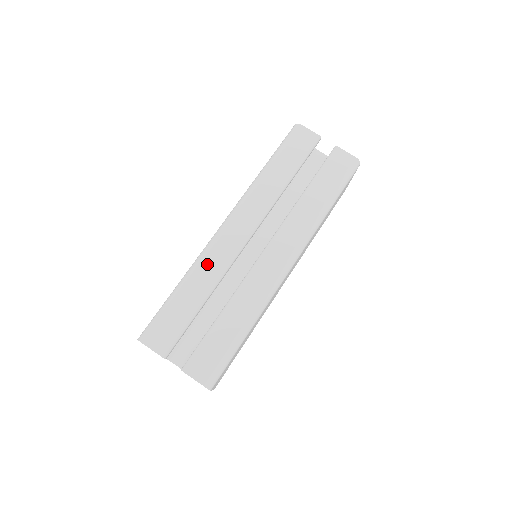
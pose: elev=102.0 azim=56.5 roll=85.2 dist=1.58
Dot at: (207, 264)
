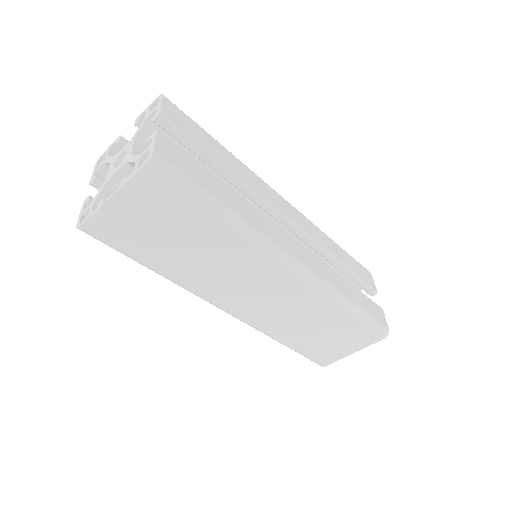
Dot at: (255, 178)
